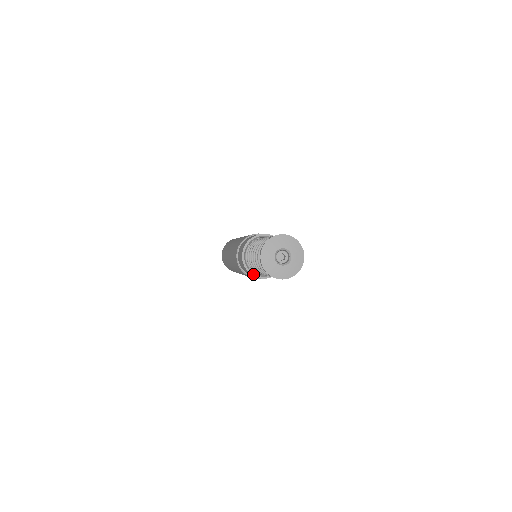
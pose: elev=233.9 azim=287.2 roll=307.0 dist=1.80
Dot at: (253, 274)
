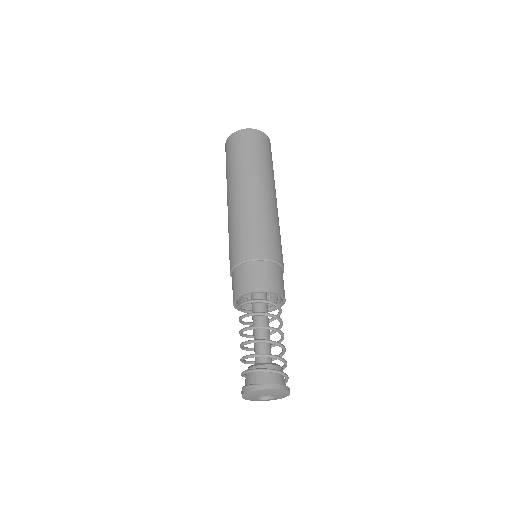
Dot at: (235, 304)
